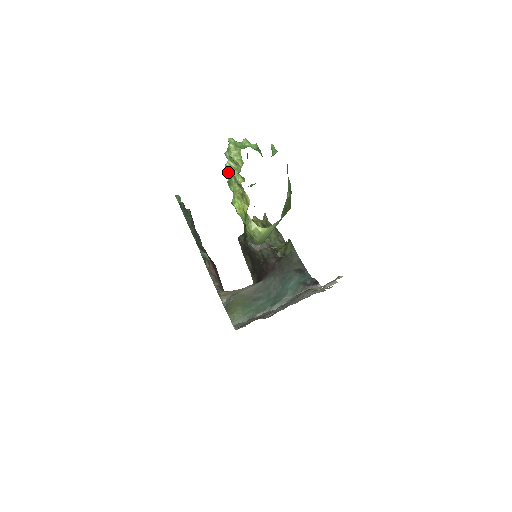
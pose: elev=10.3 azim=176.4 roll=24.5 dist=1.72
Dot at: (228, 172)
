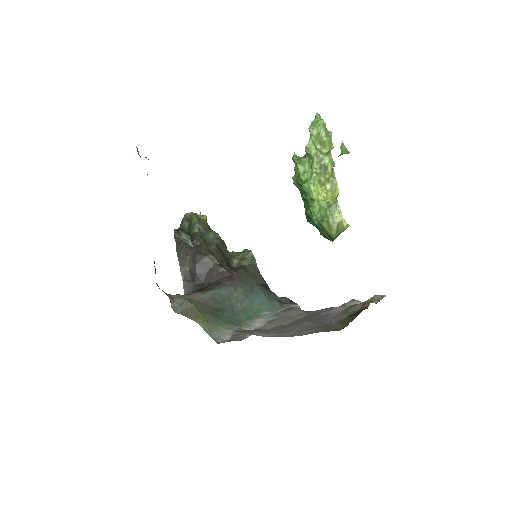
Dot at: (313, 149)
